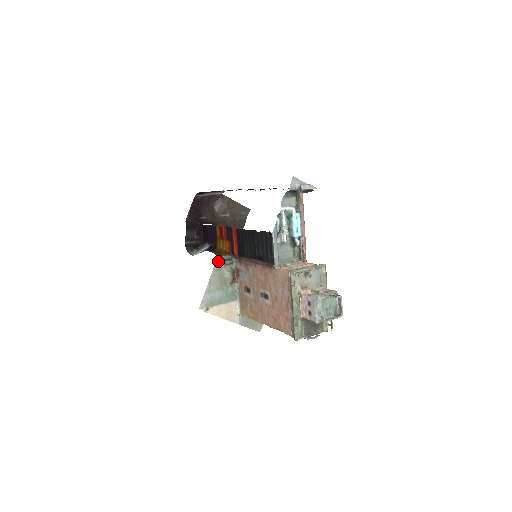
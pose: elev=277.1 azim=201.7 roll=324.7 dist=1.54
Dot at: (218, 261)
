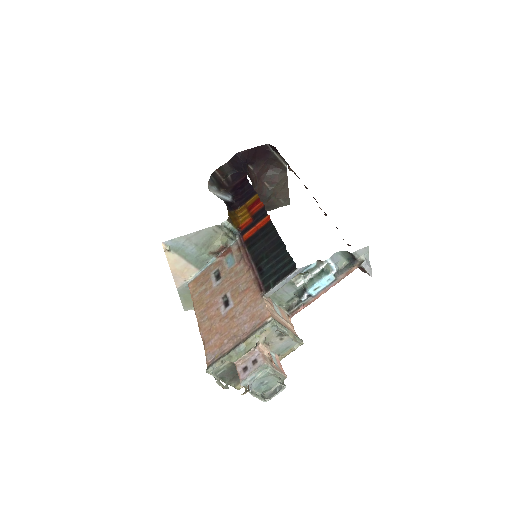
Dot at: (224, 224)
